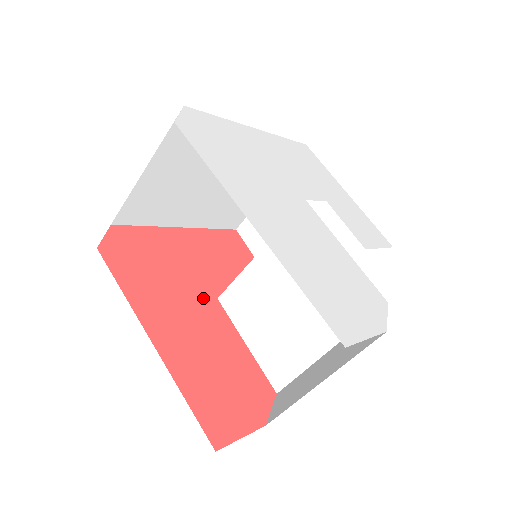
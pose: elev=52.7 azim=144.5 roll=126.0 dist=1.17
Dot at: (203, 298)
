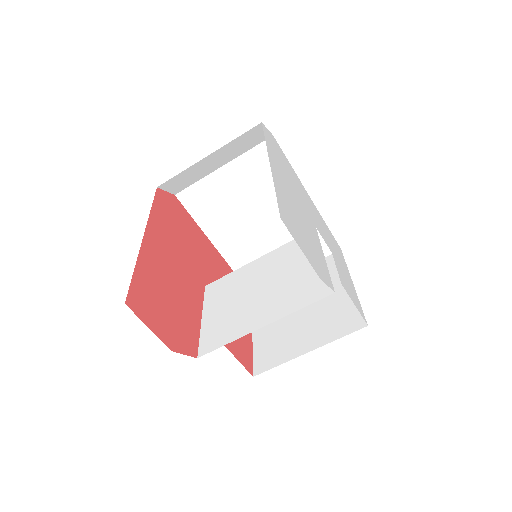
Dot at: (196, 273)
